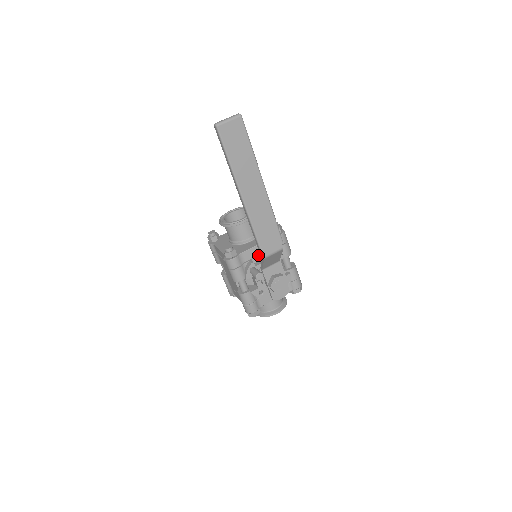
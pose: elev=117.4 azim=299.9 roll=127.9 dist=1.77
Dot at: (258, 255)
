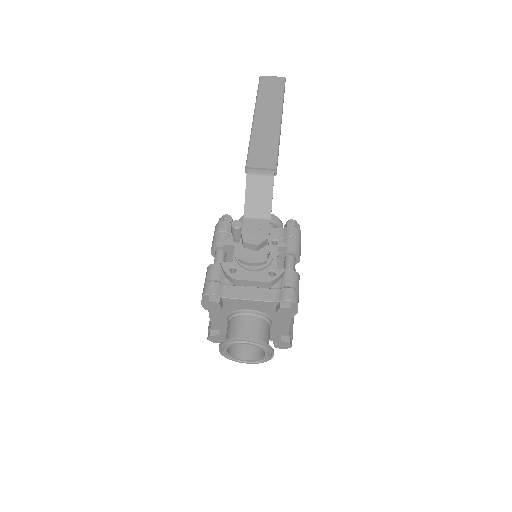
Dot at: occluded
